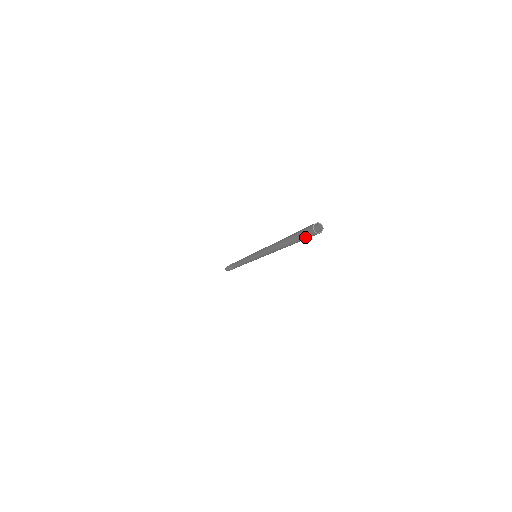
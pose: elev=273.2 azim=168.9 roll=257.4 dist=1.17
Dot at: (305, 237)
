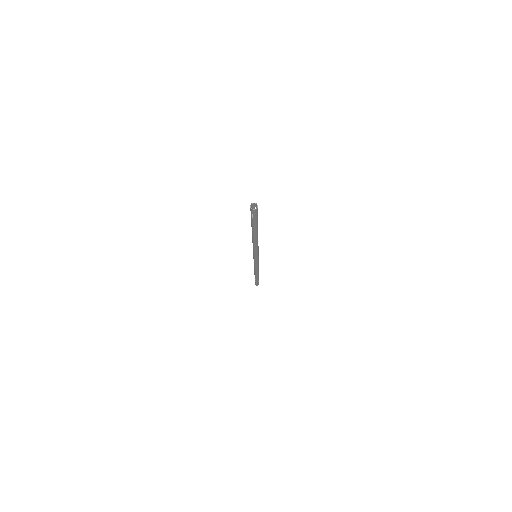
Dot at: (251, 215)
